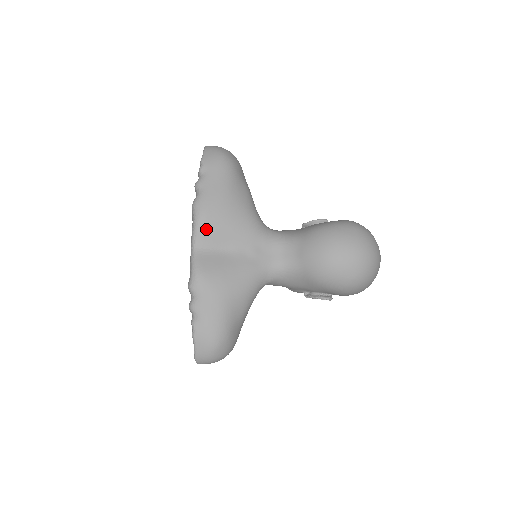
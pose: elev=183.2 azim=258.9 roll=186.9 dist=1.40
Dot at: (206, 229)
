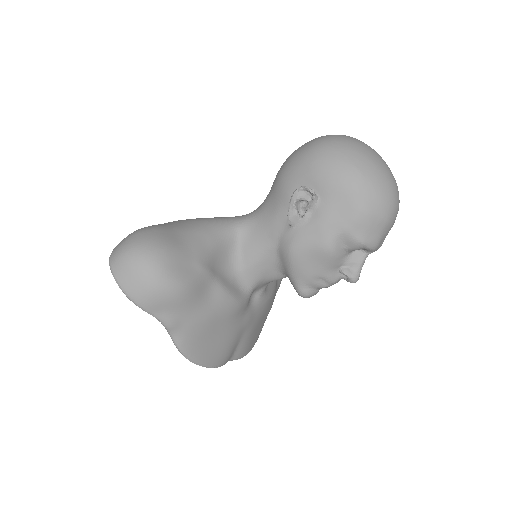
Dot at: occluded
